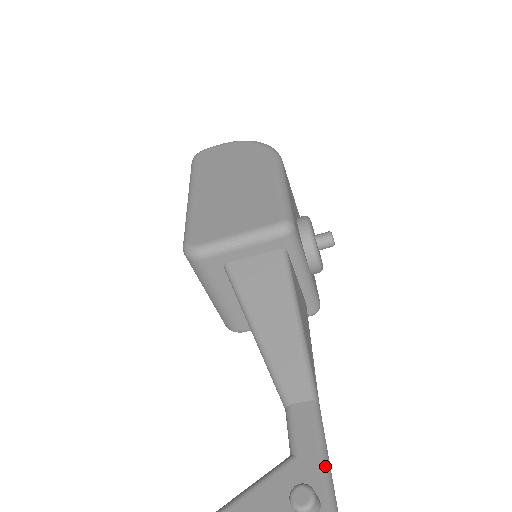
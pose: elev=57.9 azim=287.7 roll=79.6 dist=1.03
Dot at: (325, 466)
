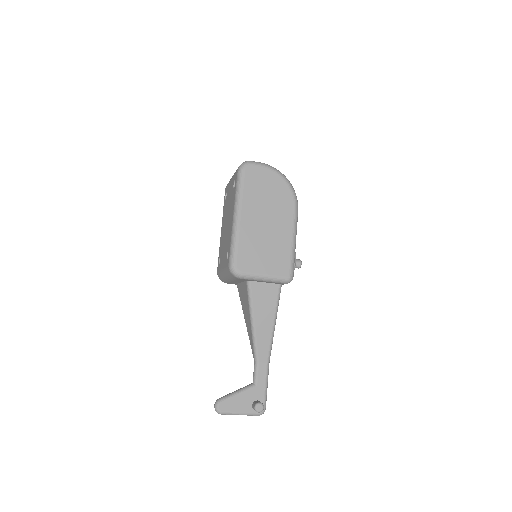
Dot at: (266, 392)
